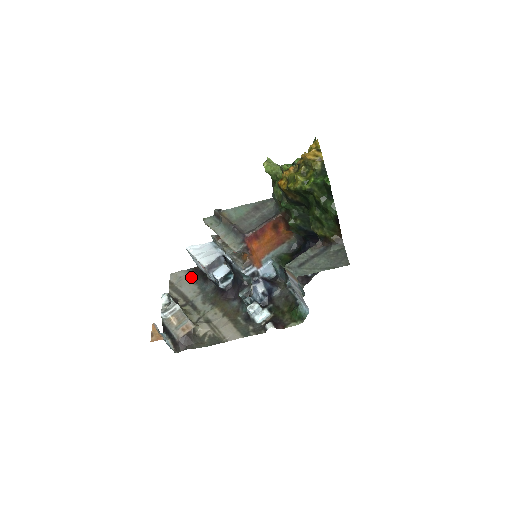
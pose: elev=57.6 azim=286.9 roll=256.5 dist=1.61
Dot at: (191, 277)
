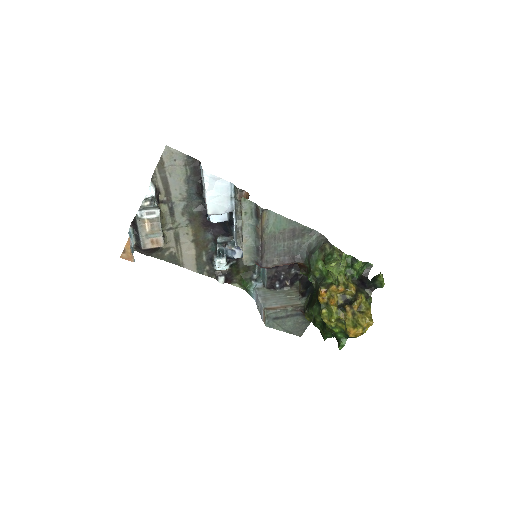
Dot at: (186, 170)
